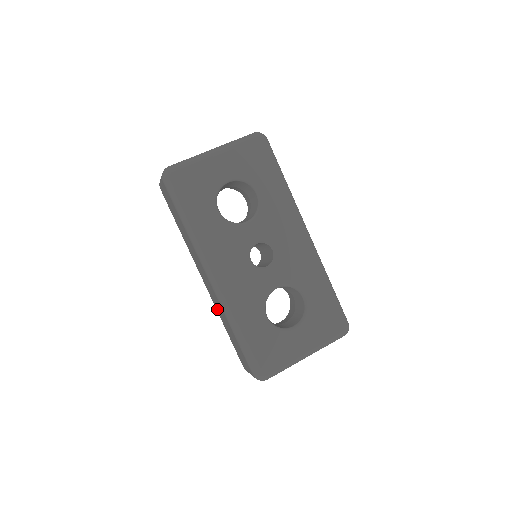
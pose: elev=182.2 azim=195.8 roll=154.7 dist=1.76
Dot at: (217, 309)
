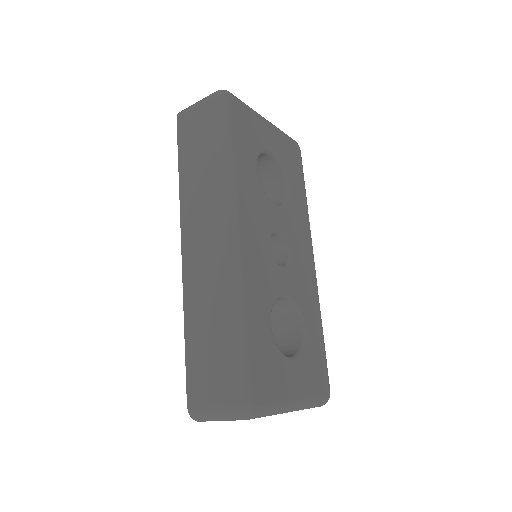
Dot at: (190, 294)
